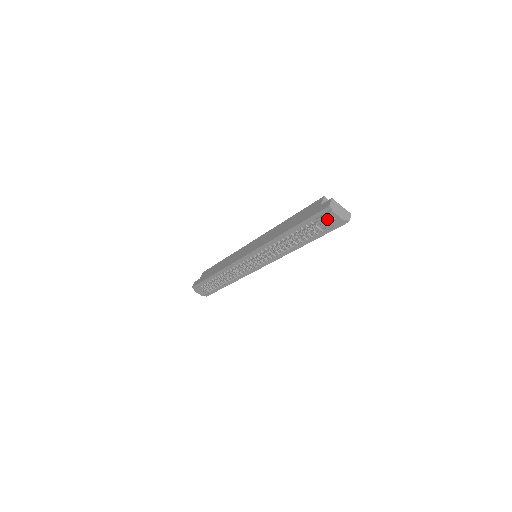
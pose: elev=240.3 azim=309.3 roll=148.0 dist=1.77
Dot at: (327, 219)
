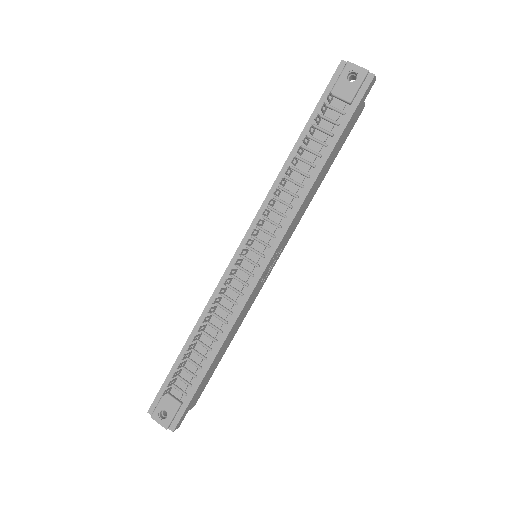
Dot at: (344, 81)
